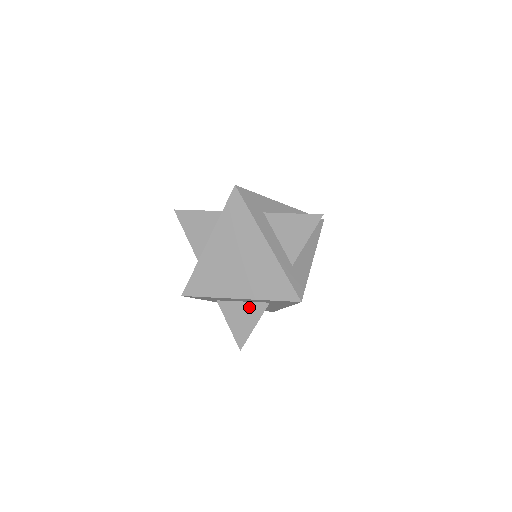
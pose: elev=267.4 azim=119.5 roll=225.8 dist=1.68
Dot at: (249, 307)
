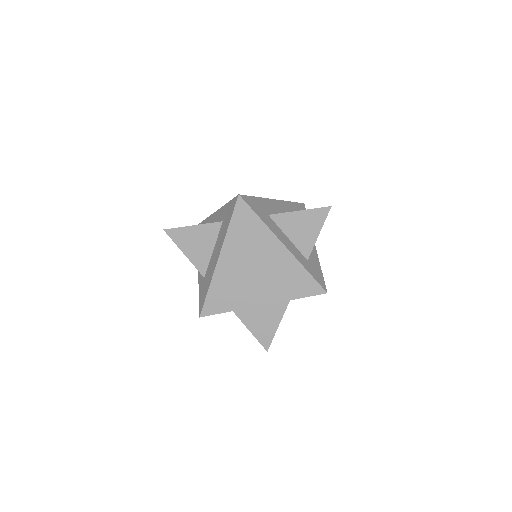
Dot at: (269, 309)
